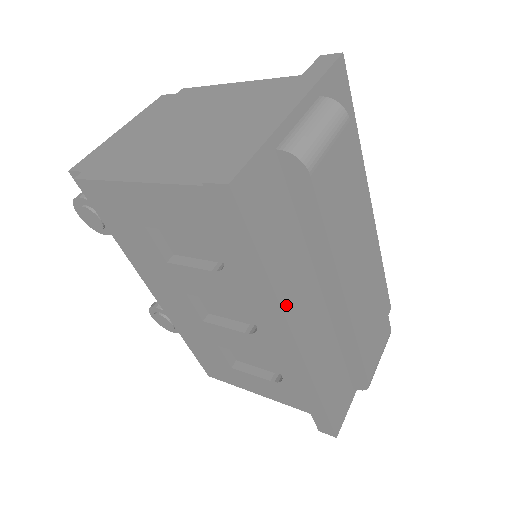
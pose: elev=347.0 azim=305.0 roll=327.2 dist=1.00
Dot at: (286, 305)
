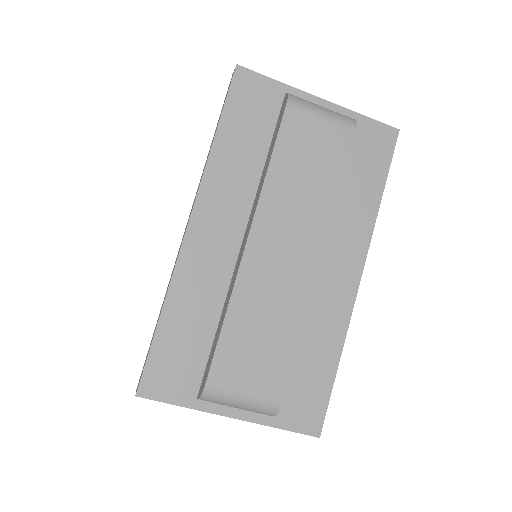
Dot at: (208, 180)
